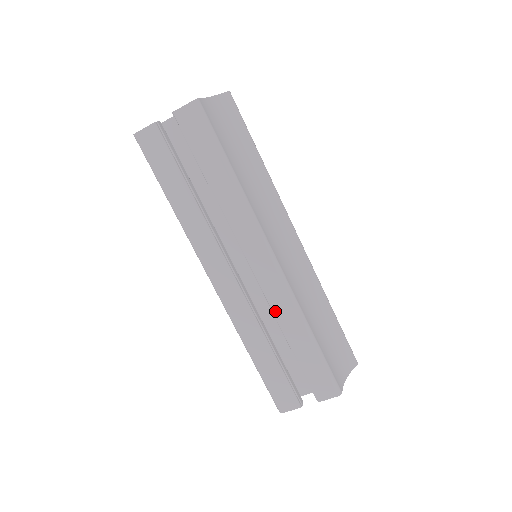
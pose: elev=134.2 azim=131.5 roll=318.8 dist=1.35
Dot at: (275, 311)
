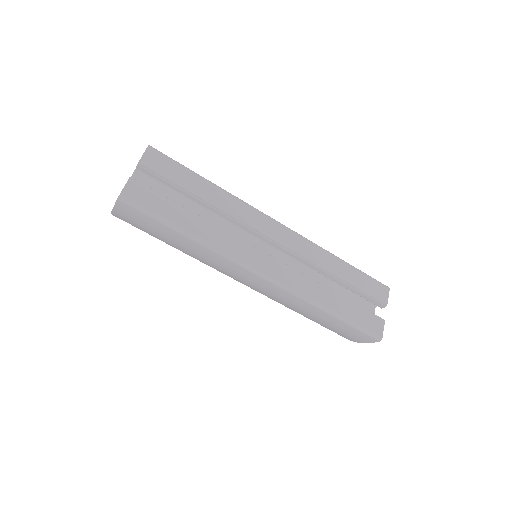
Dot at: (313, 260)
